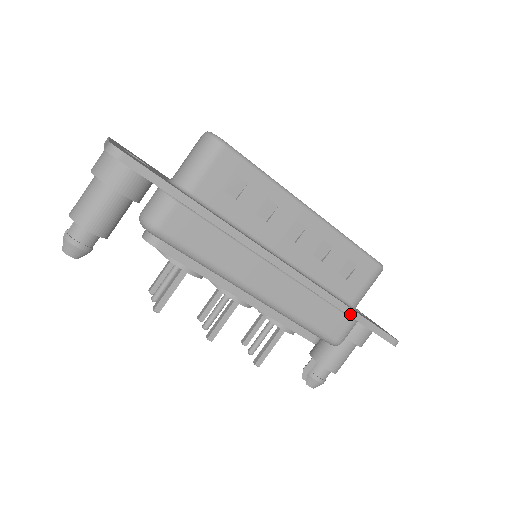
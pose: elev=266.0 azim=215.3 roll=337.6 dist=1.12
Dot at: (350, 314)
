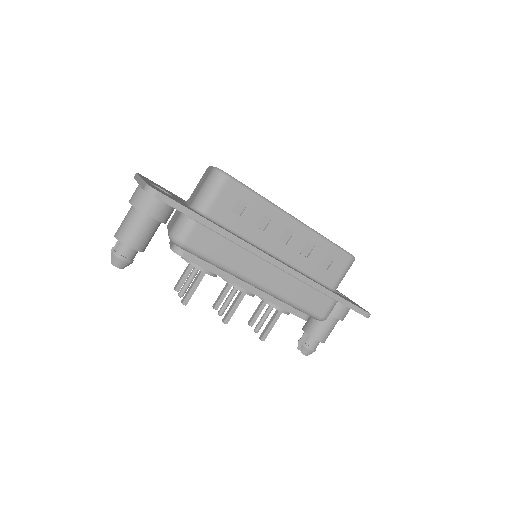
Dot at: (331, 296)
